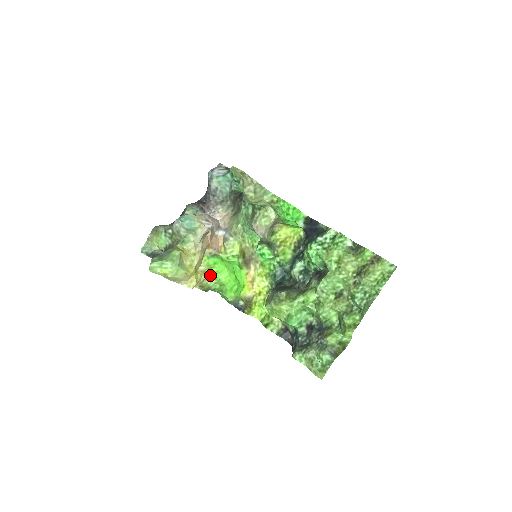
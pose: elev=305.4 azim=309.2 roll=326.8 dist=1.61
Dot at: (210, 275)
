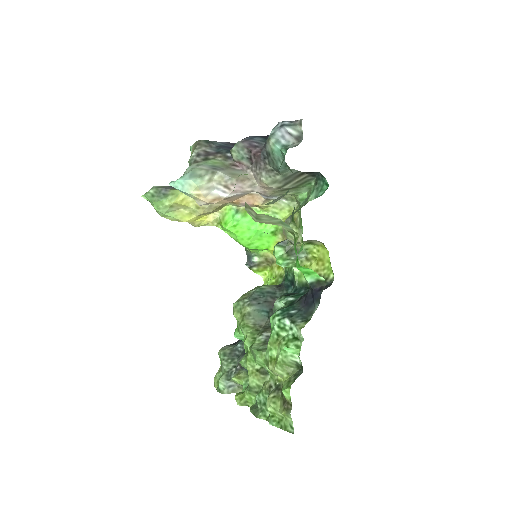
Dot at: (219, 227)
